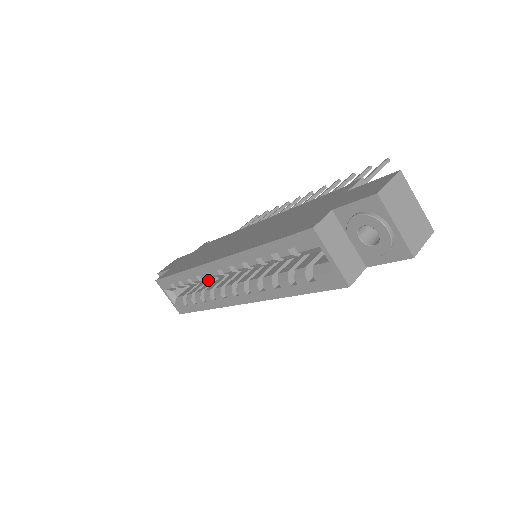
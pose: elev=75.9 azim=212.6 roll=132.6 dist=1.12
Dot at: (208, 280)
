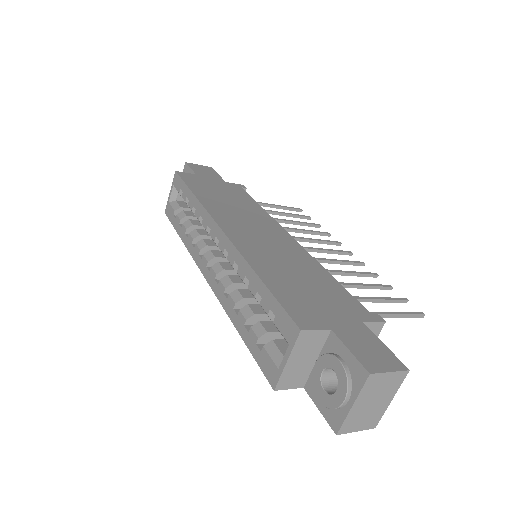
Dot at: occluded
